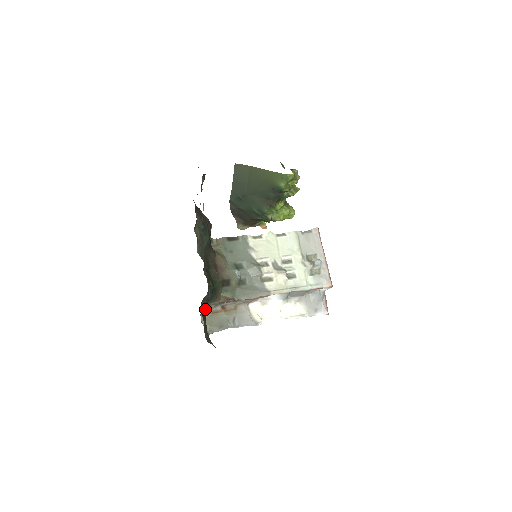
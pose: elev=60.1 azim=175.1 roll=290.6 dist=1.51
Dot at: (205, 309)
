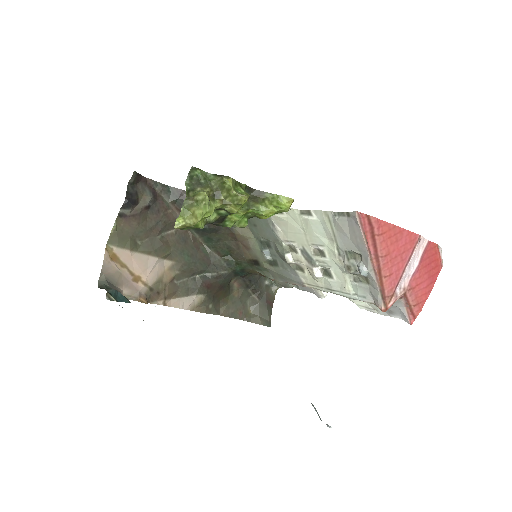
Dot at: (250, 278)
